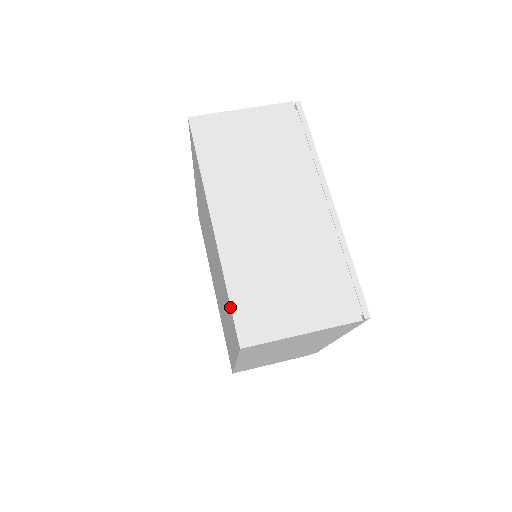
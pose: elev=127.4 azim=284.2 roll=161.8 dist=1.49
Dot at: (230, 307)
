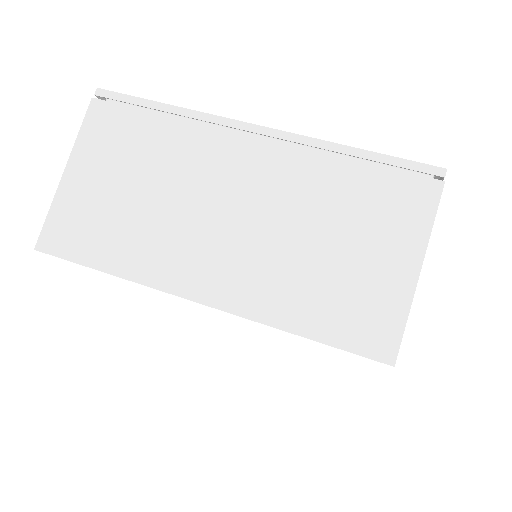
Dot at: occluded
